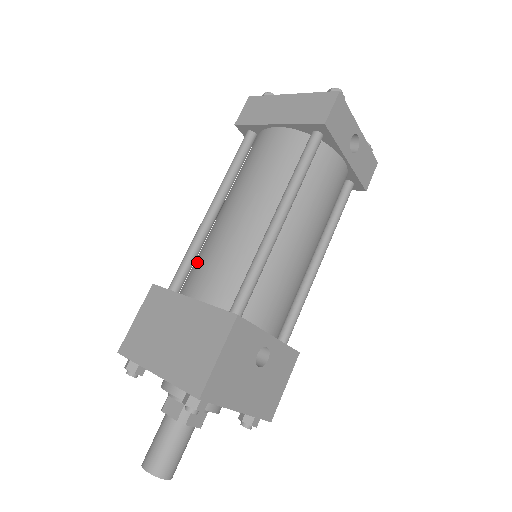
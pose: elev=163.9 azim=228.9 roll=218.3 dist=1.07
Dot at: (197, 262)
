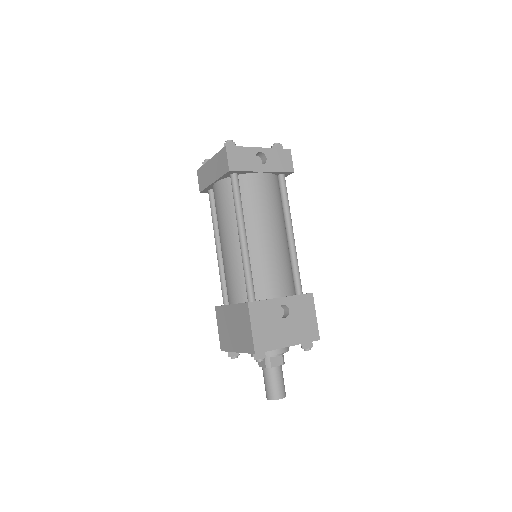
Dot at: occluded
